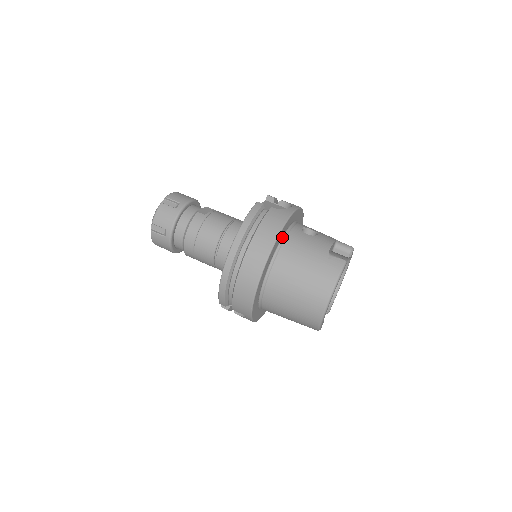
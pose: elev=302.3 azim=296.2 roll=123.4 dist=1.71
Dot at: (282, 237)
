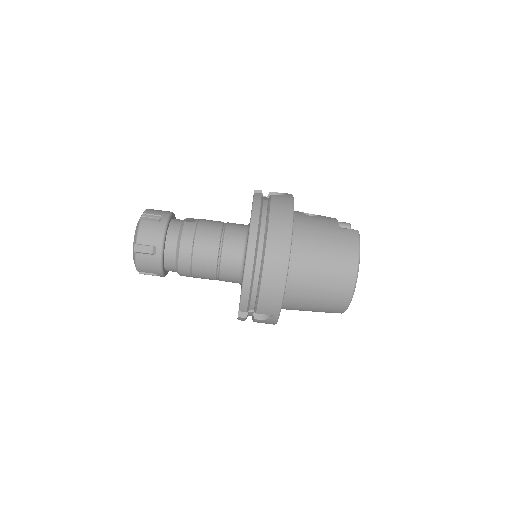
Dot at: occluded
